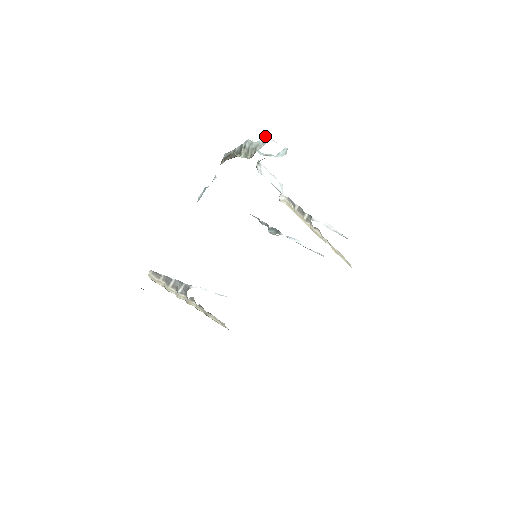
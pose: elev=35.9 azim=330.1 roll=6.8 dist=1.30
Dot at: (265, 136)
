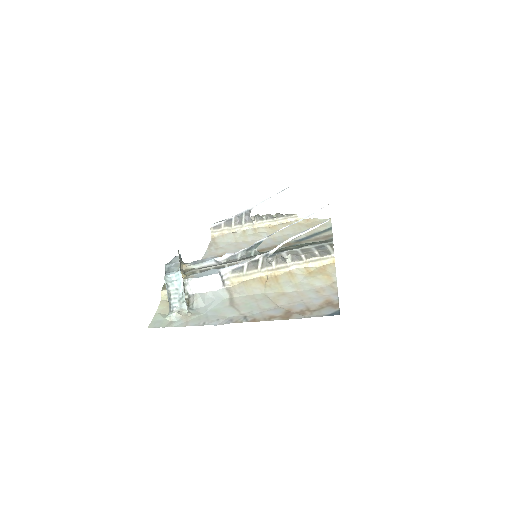
Dot at: occluded
